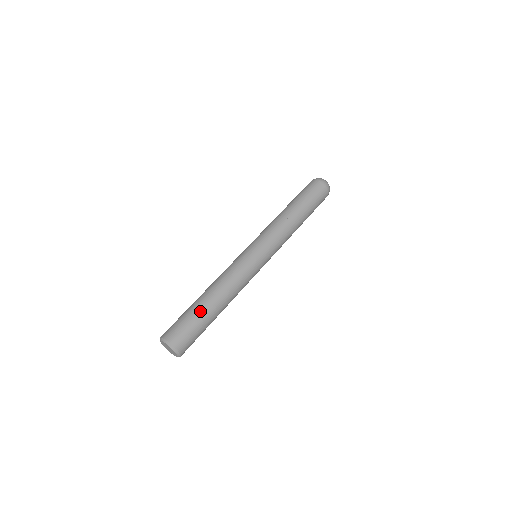
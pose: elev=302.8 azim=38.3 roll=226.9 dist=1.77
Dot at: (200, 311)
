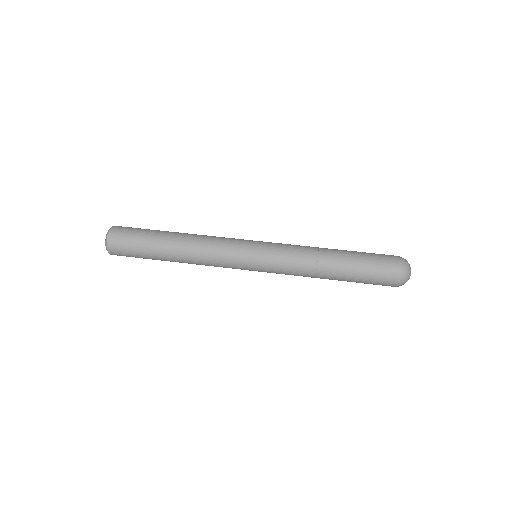
Dot at: (152, 249)
